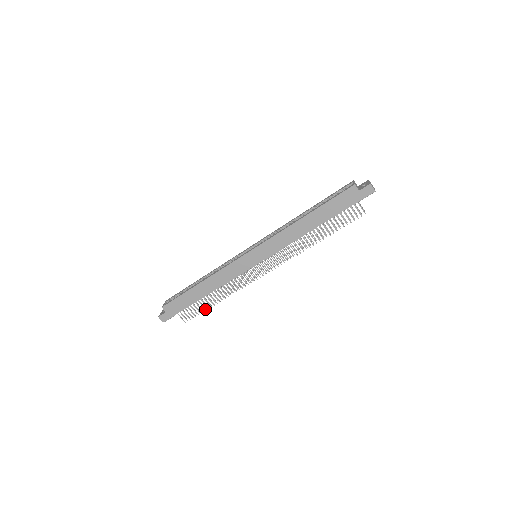
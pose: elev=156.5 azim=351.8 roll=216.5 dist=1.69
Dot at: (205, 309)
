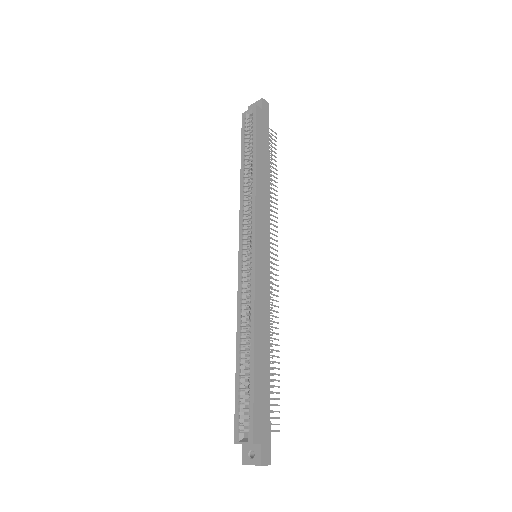
Dot at: (278, 381)
